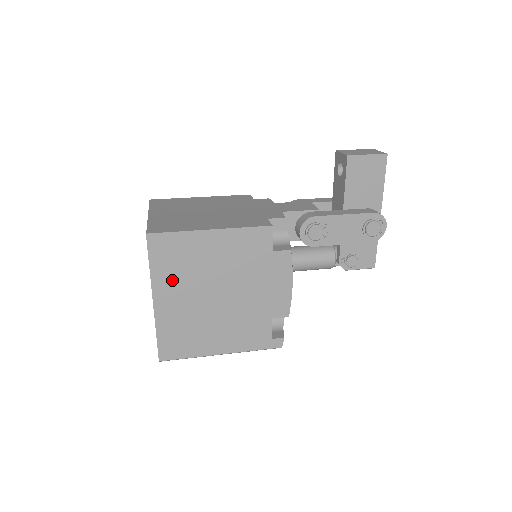
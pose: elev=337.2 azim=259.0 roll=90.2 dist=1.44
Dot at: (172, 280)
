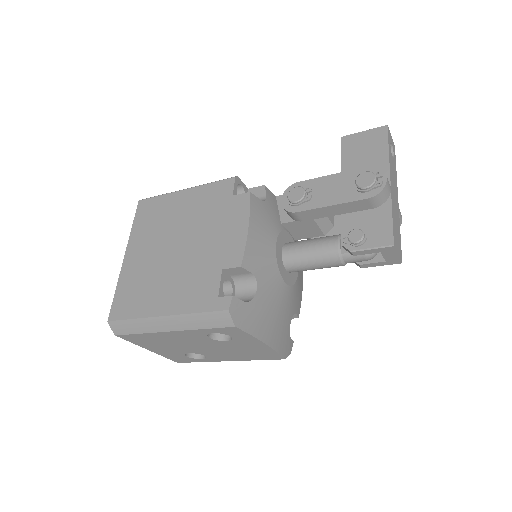
Dot at: (145, 233)
